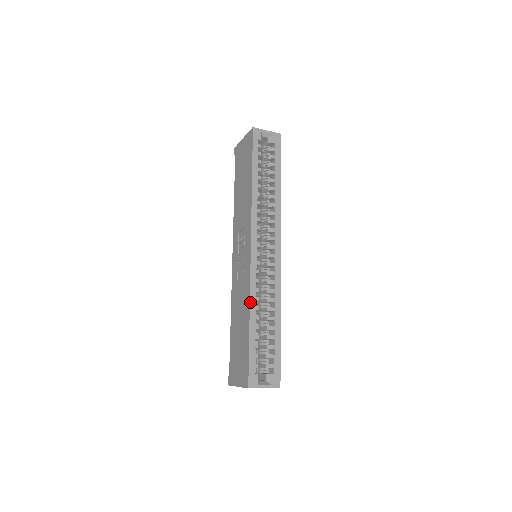
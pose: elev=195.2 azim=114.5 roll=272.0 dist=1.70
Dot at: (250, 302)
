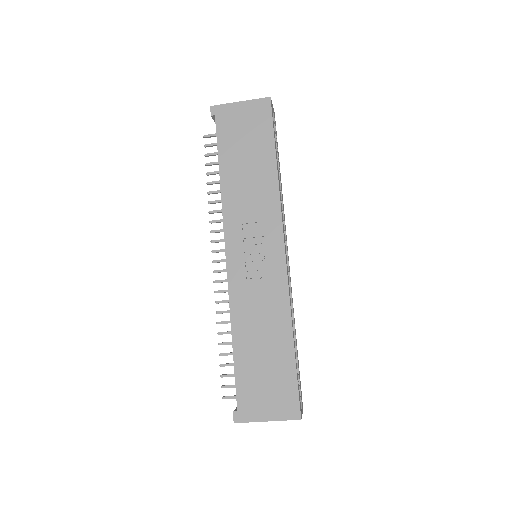
Dot at: (291, 316)
